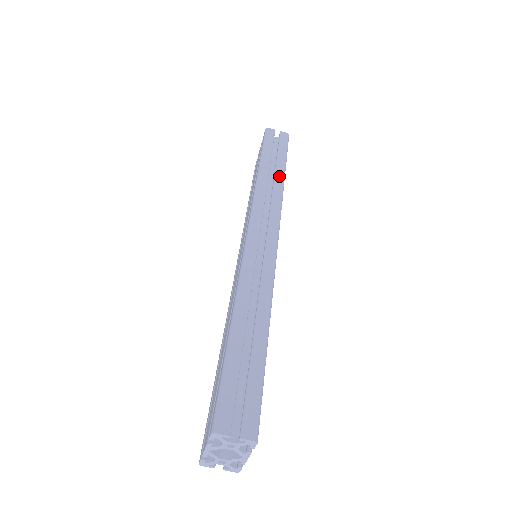
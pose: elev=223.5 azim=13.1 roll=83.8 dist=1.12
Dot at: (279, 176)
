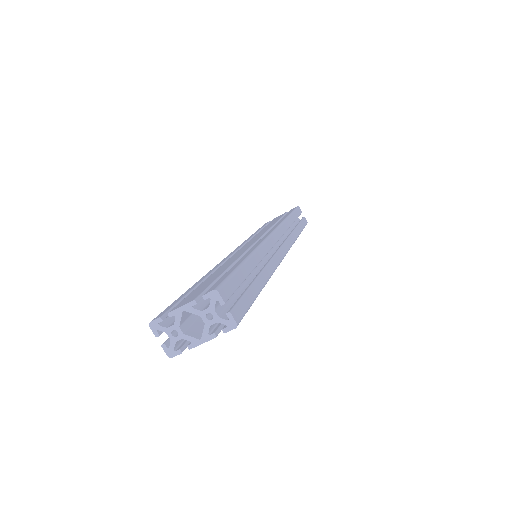
Dot at: (297, 232)
